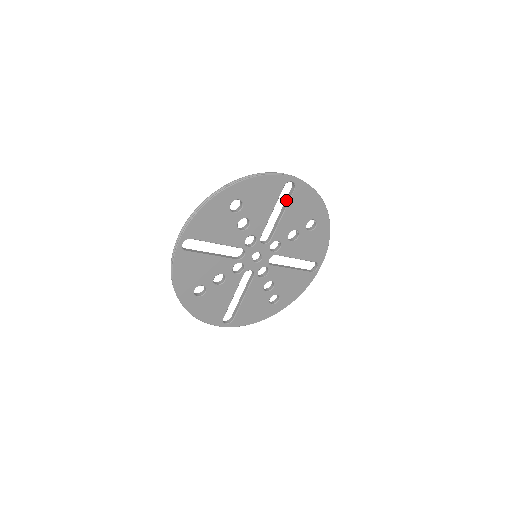
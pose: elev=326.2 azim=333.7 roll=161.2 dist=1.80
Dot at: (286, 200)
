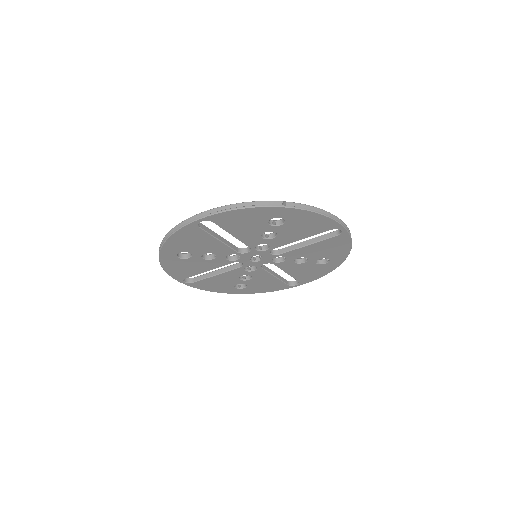
Dot at: (322, 236)
